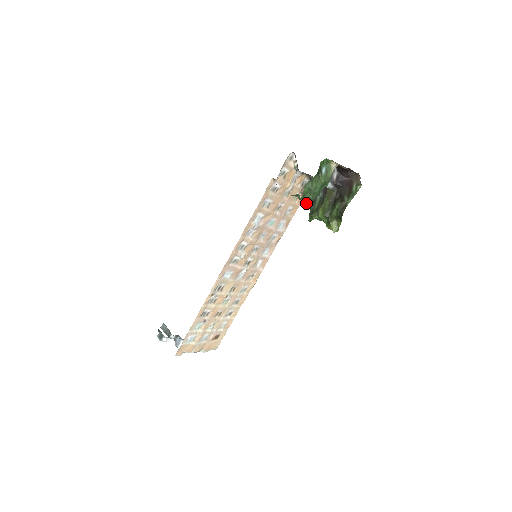
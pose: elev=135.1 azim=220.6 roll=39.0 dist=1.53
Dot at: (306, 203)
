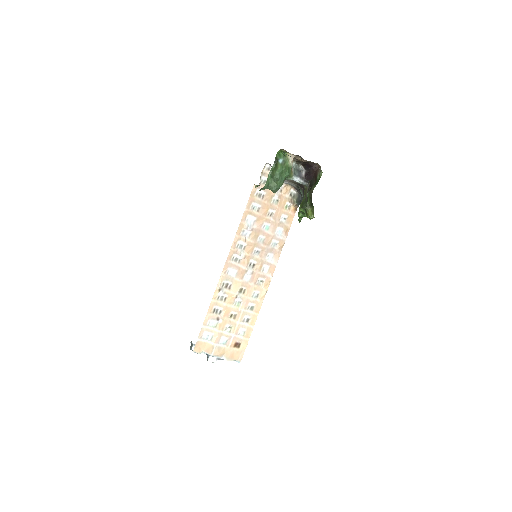
Dot at: (273, 190)
